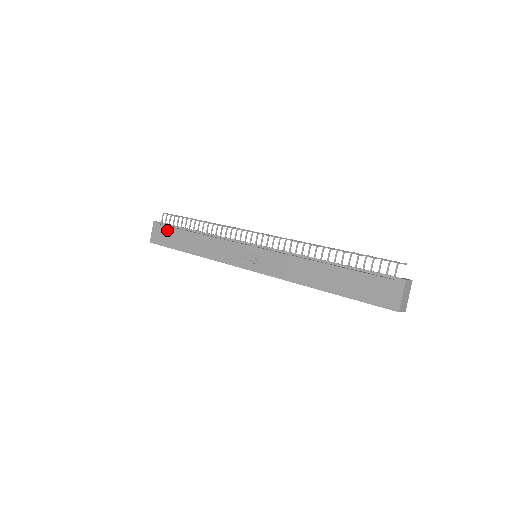
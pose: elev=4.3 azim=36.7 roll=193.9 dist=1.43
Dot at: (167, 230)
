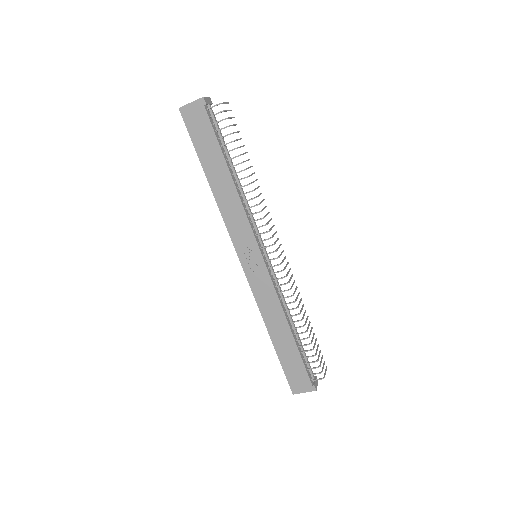
Dot at: (208, 129)
